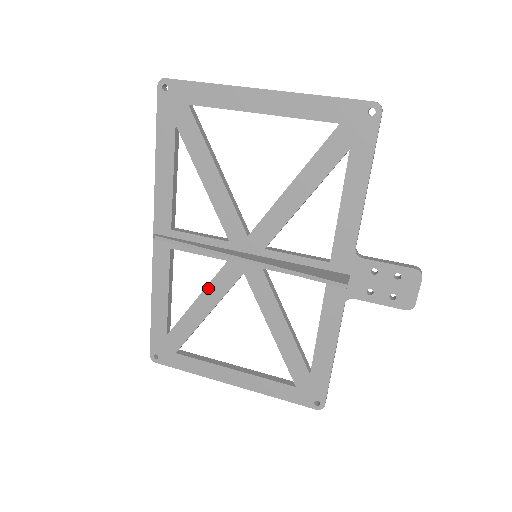
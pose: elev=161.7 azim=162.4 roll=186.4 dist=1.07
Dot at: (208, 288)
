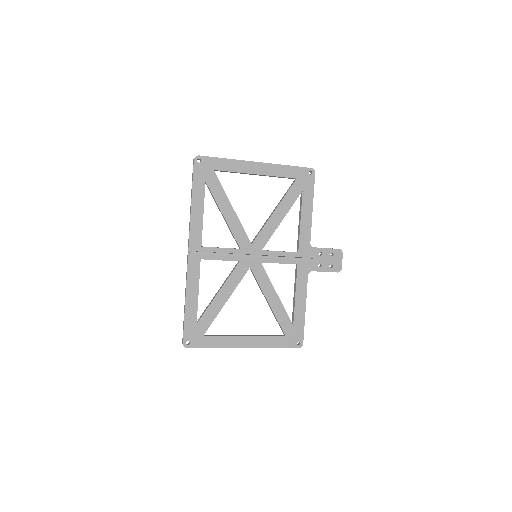
Dot at: (227, 282)
